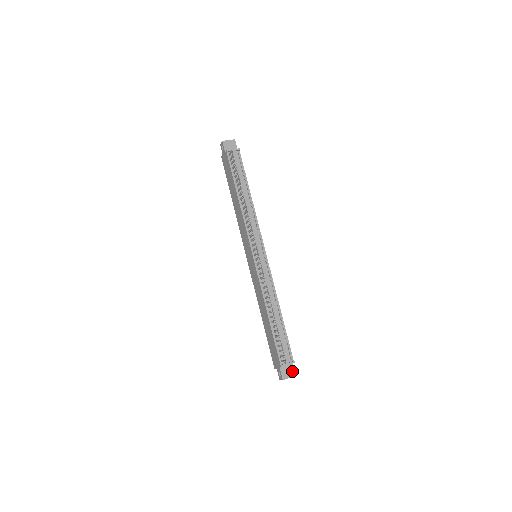
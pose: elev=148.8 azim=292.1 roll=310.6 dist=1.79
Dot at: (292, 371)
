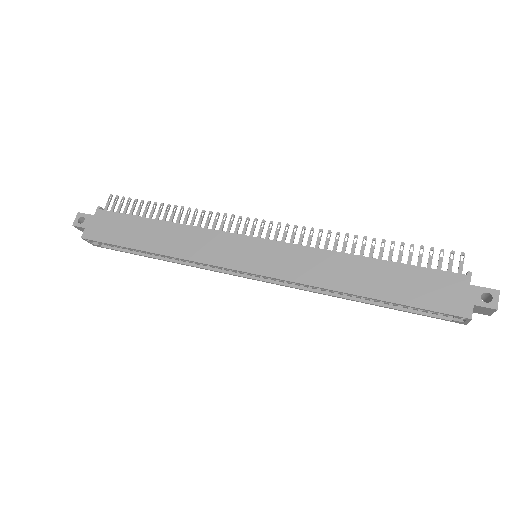
Dot at: occluded
